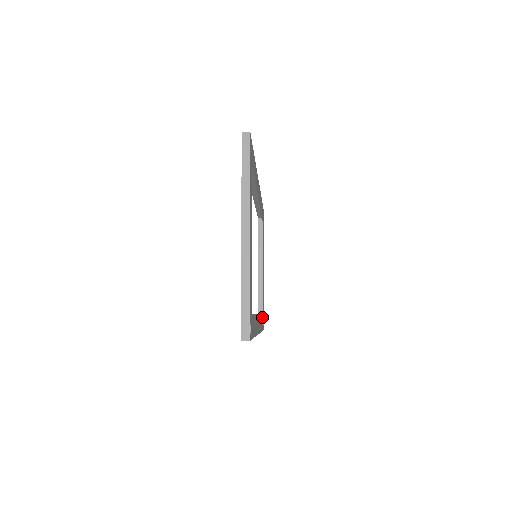
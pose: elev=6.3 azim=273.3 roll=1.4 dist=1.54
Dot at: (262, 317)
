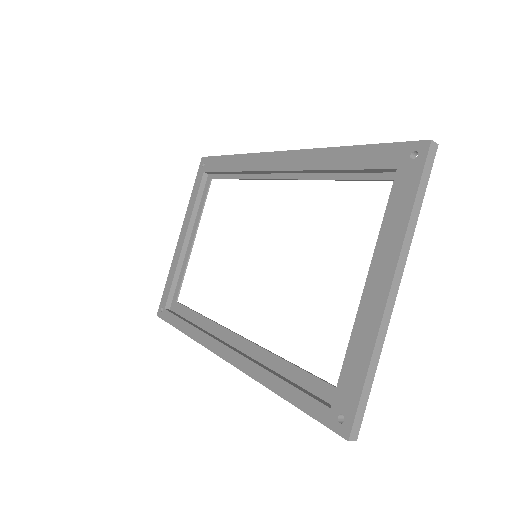
Dot at: (182, 308)
